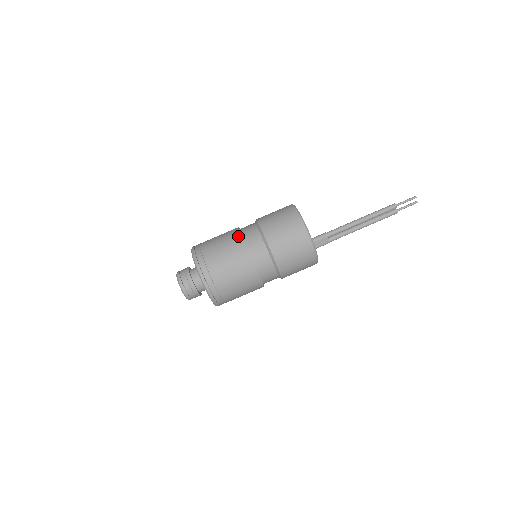
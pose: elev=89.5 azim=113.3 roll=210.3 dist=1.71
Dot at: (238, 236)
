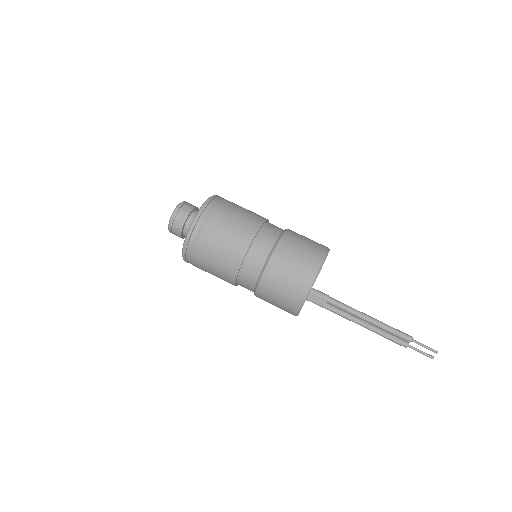
Dot at: (259, 221)
